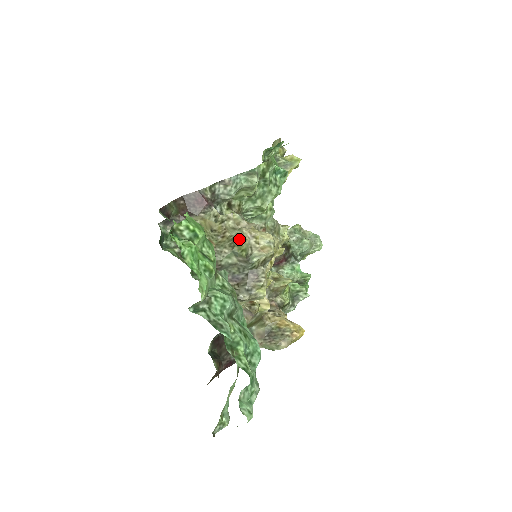
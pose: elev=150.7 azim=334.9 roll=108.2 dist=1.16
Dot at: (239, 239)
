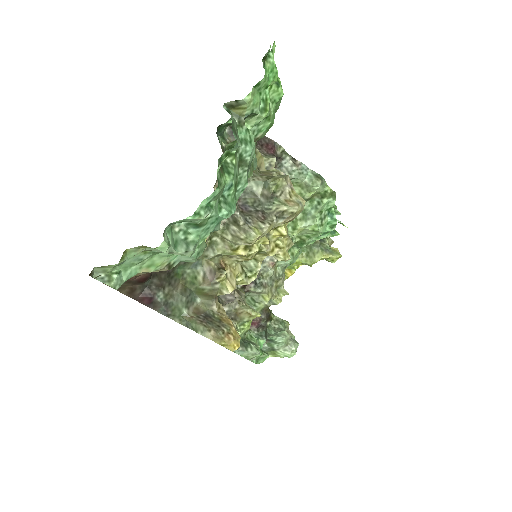
Dot at: (280, 175)
